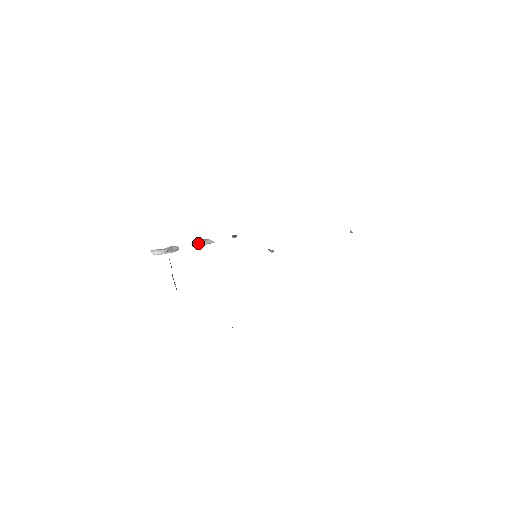
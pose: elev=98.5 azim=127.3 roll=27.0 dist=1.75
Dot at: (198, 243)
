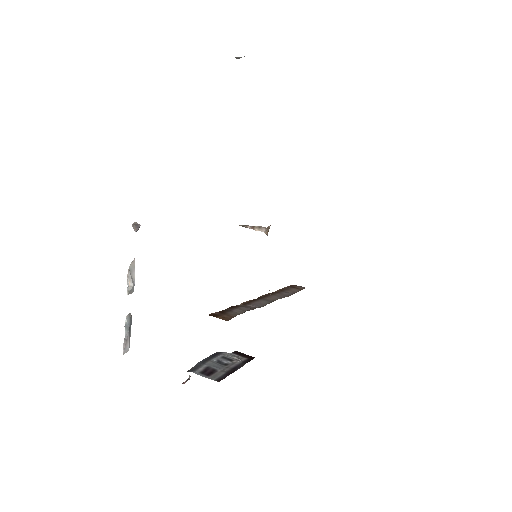
Dot at: (132, 287)
